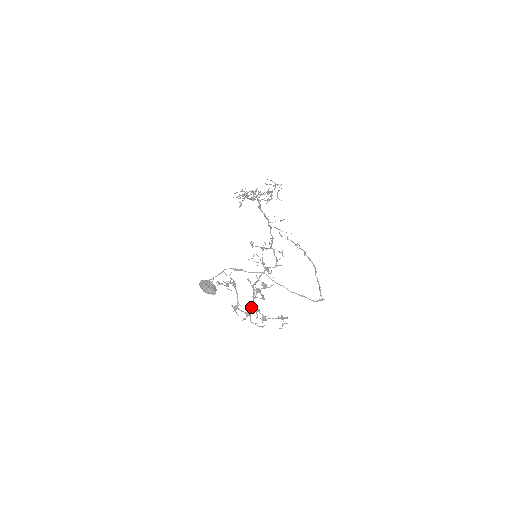
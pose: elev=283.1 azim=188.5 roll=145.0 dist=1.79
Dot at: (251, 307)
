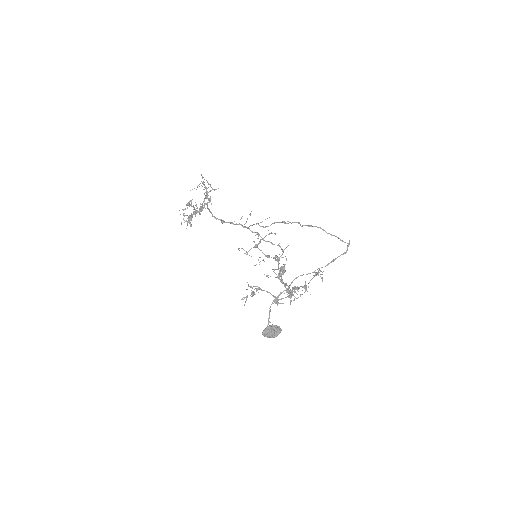
Dot at: (291, 293)
